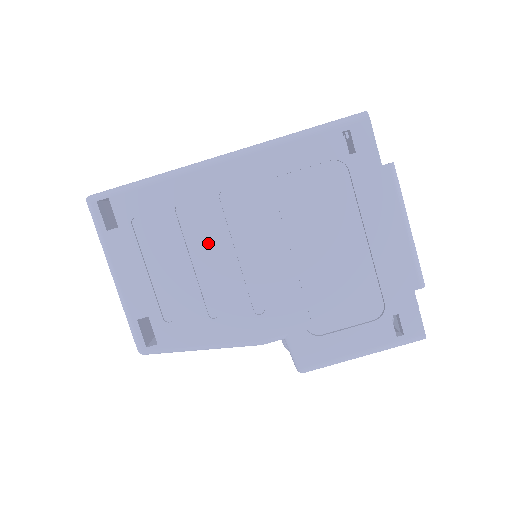
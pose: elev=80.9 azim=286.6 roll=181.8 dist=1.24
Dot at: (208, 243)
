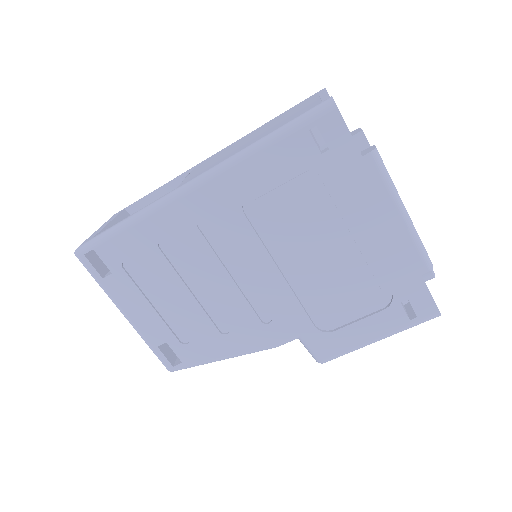
Dot at: (200, 271)
